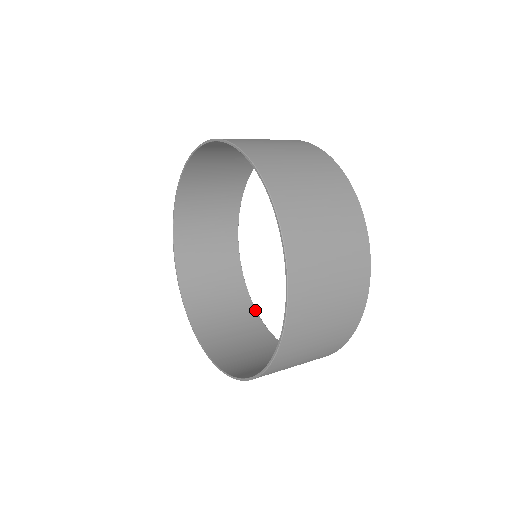
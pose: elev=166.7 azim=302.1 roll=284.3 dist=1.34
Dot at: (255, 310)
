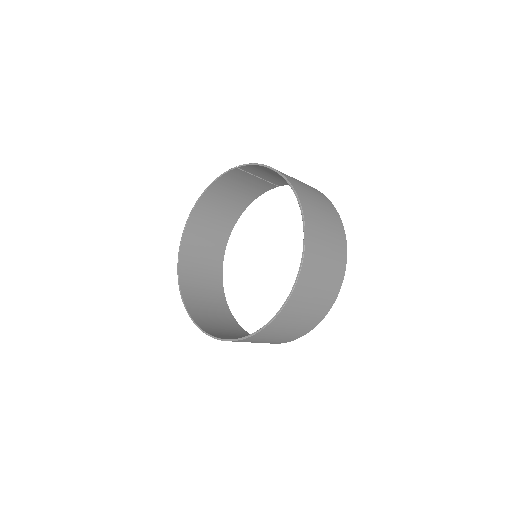
Dot at: (230, 311)
